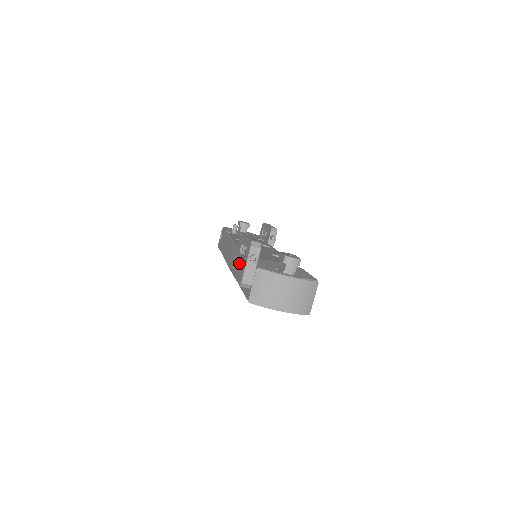
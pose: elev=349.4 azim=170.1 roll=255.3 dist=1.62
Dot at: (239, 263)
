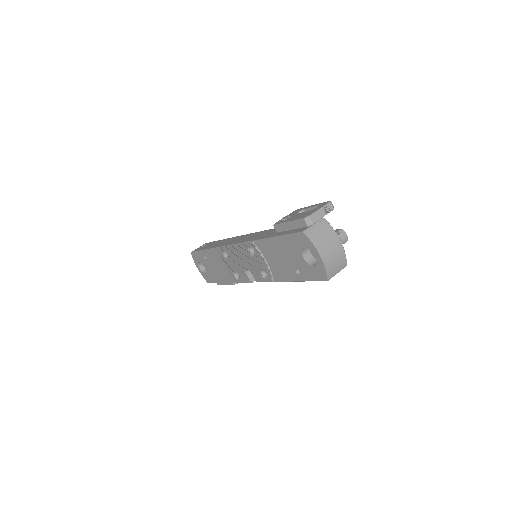
Dot at: (299, 215)
